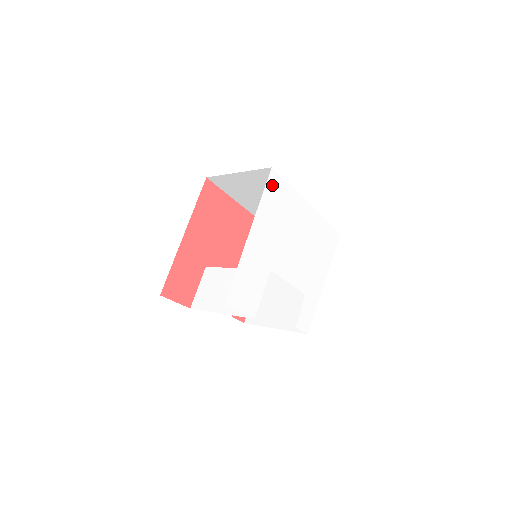
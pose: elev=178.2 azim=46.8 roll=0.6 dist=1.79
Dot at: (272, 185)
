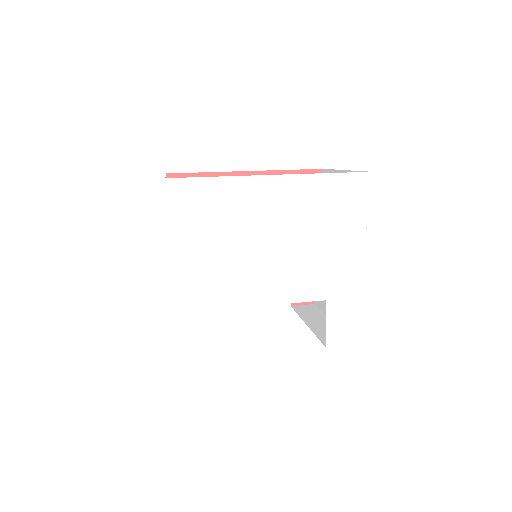
Dot at: (180, 201)
